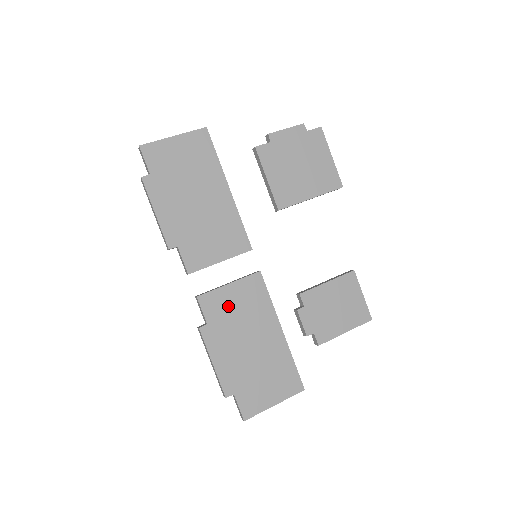
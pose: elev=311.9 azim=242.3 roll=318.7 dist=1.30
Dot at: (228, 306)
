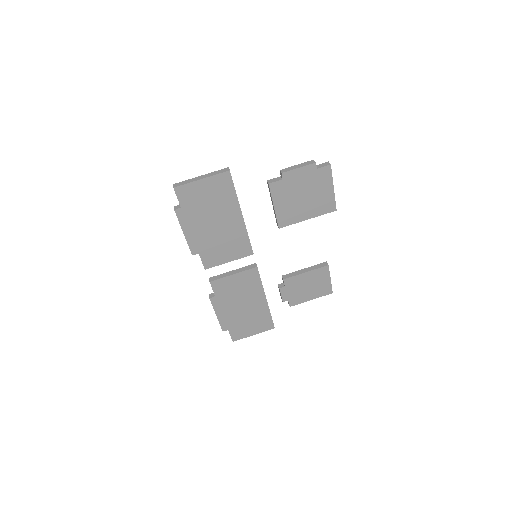
Dot at: (231, 287)
